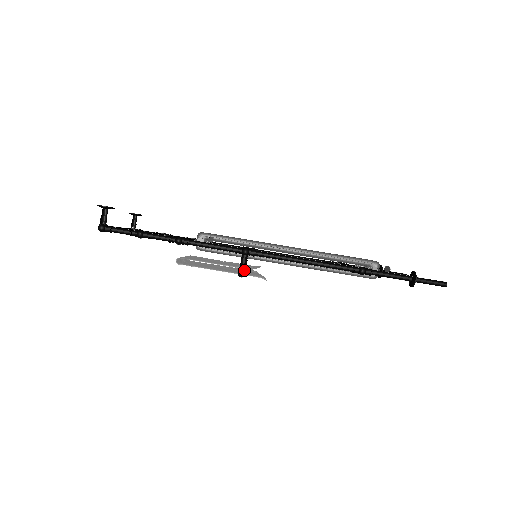
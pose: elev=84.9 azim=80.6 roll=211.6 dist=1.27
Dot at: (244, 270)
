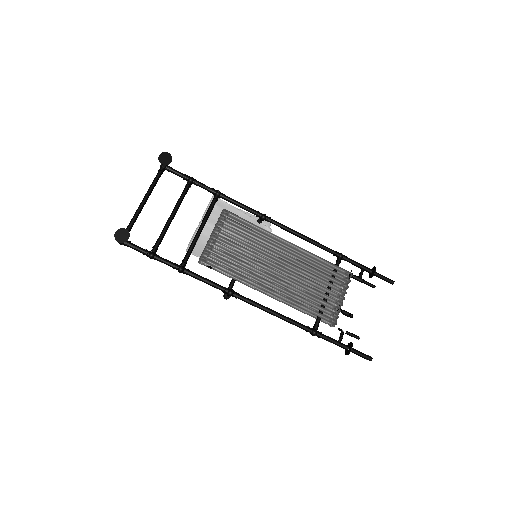
Dot at: (228, 297)
